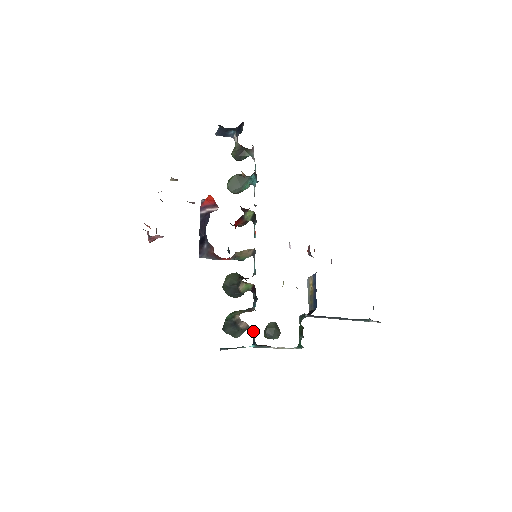
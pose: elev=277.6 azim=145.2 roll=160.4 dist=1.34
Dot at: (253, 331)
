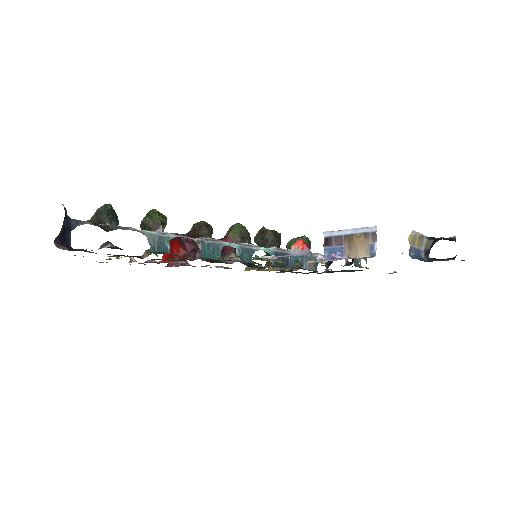
Dot at: (315, 255)
